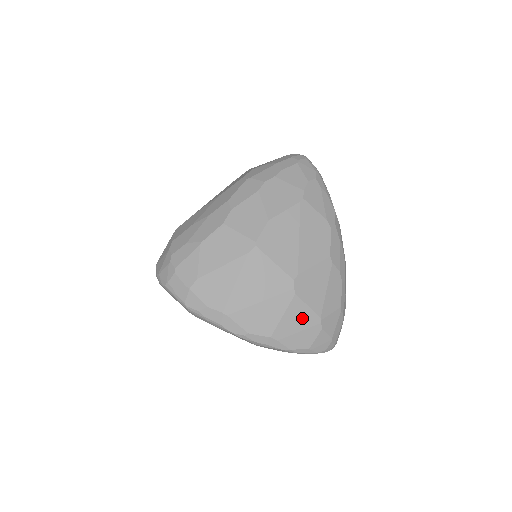
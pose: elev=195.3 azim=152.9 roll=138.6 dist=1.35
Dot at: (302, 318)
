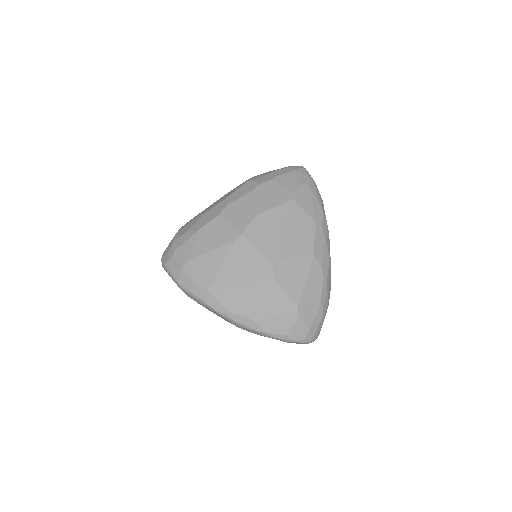
Dot at: (280, 304)
